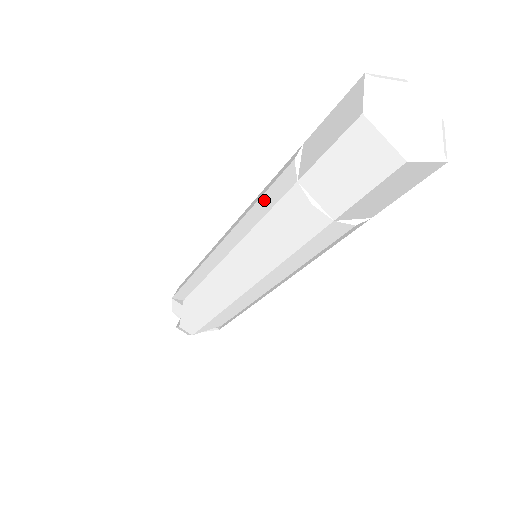
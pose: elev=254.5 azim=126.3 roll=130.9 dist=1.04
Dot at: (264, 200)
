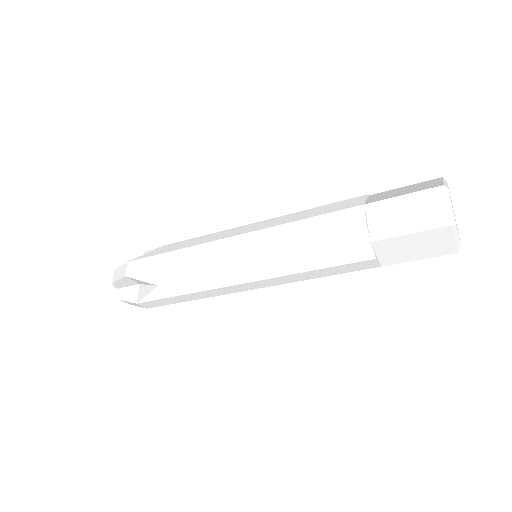
Dot at: (319, 239)
